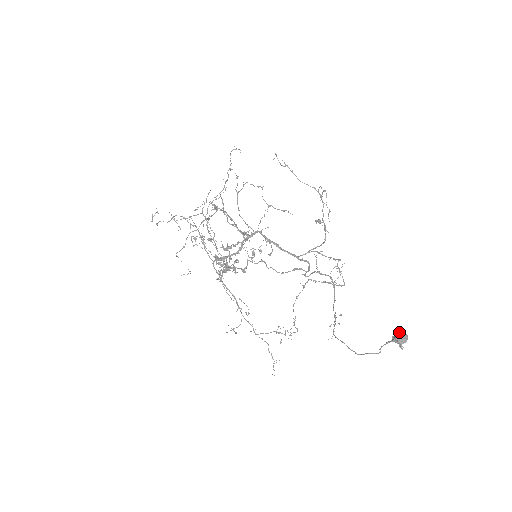
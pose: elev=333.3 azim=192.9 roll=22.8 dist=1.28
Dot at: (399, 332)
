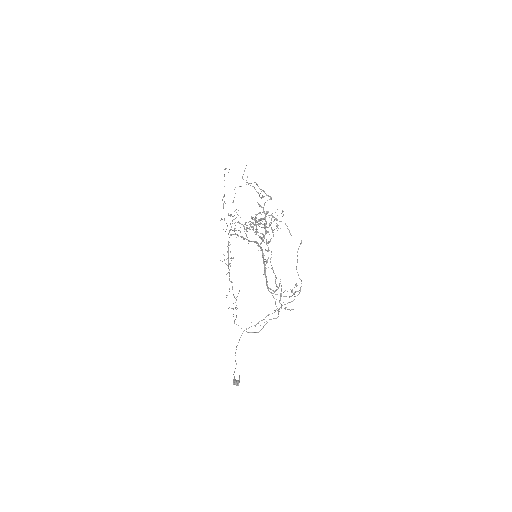
Dot at: (235, 382)
